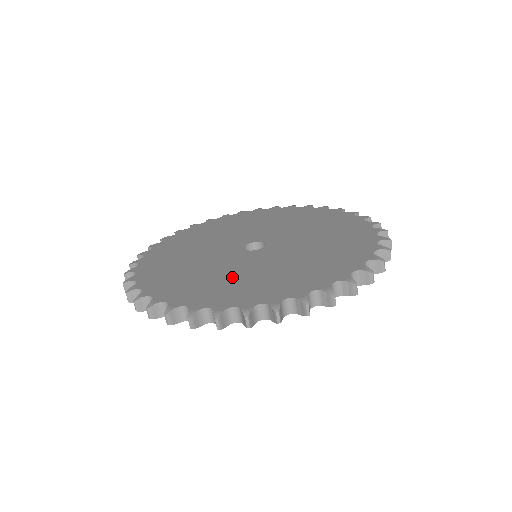
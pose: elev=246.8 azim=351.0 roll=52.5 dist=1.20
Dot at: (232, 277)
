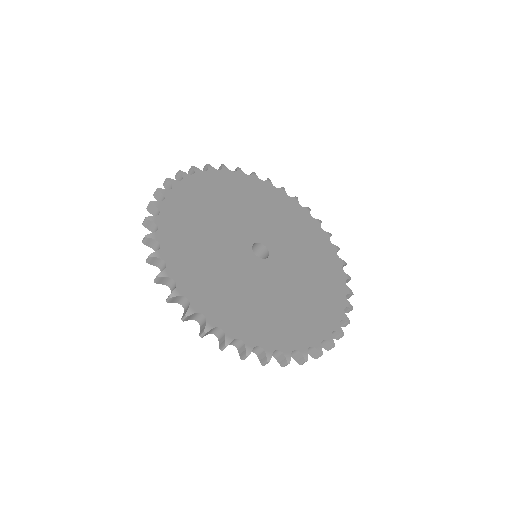
Dot at: (232, 285)
